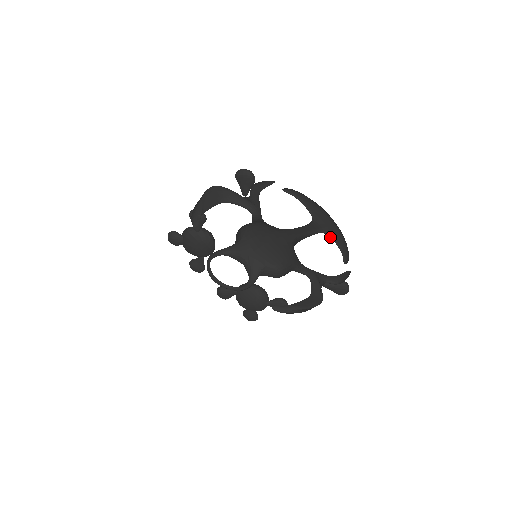
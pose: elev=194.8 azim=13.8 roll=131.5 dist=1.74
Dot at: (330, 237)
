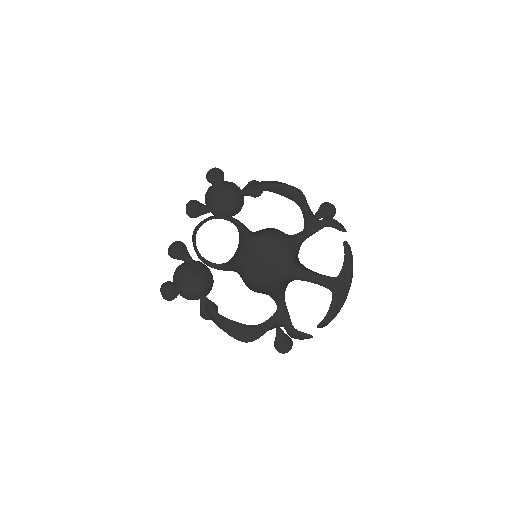
Dot at: (332, 299)
